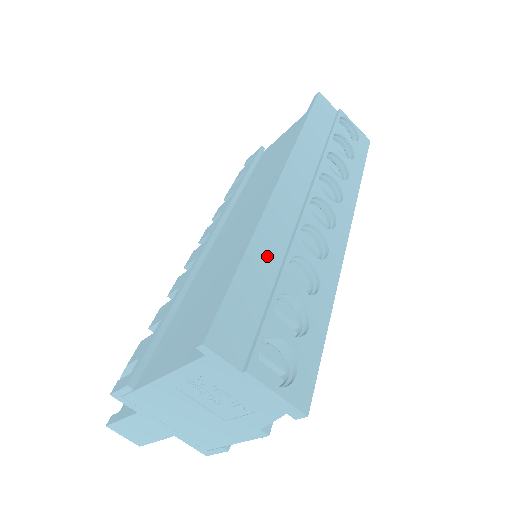
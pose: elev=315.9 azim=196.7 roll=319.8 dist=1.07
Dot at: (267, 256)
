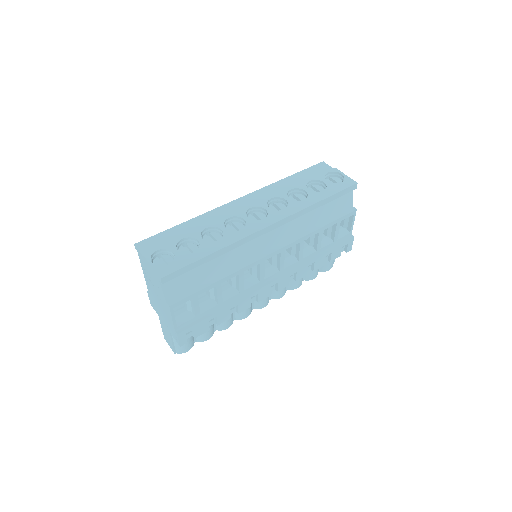
Dot at: (197, 225)
